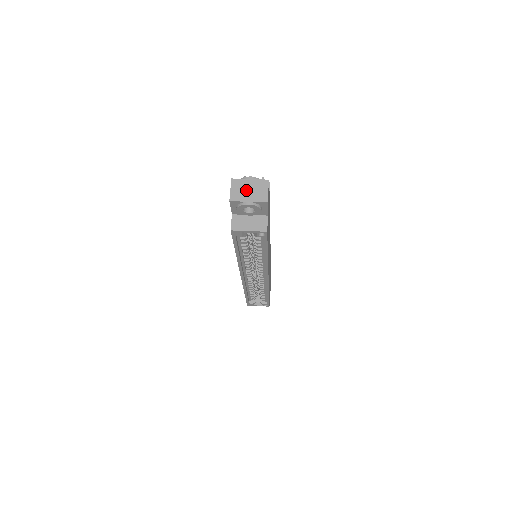
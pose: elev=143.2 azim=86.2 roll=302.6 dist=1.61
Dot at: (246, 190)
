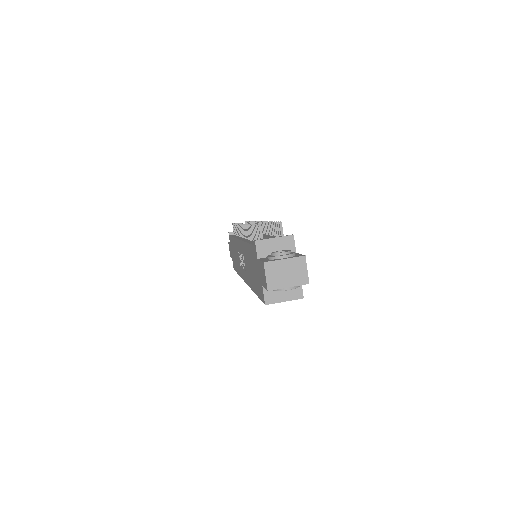
Dot at: (283, 274)
